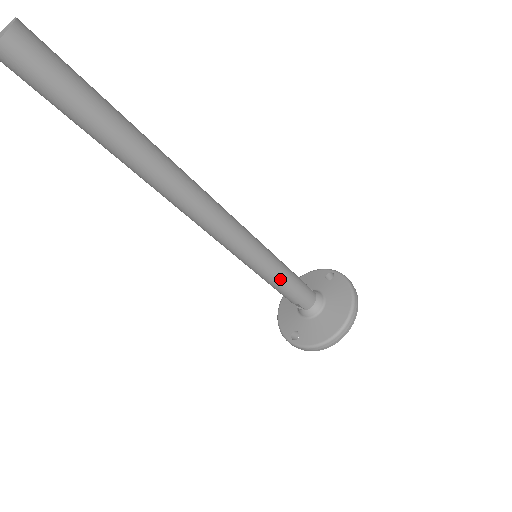
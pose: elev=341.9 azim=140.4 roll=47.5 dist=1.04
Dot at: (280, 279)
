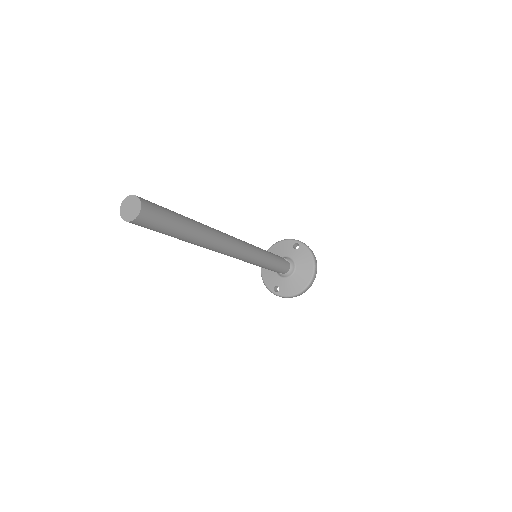
Dot at: (271, 265)
